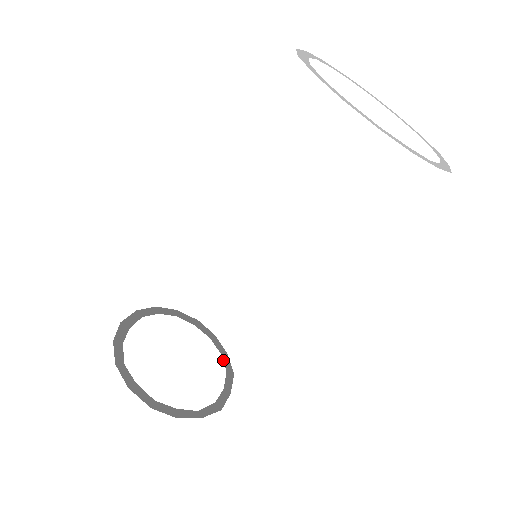
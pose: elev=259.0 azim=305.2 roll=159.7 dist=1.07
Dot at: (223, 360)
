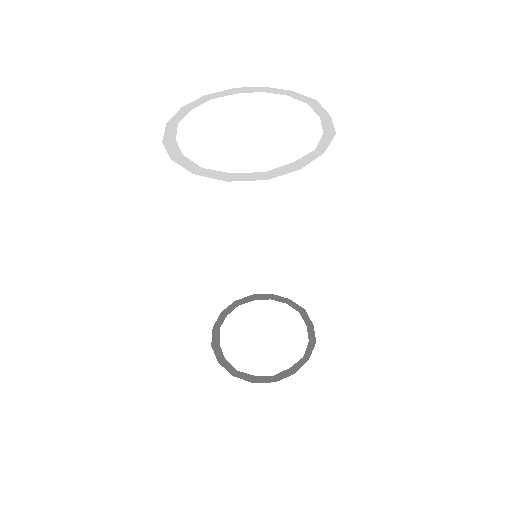
Dot at: occluded
